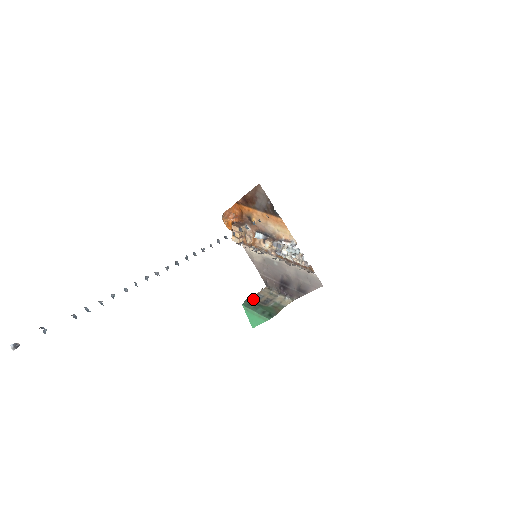
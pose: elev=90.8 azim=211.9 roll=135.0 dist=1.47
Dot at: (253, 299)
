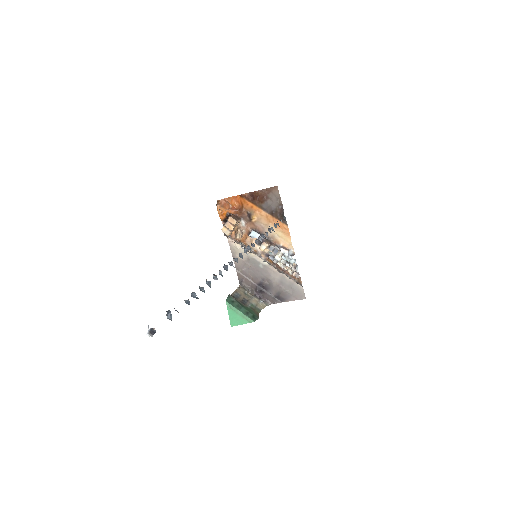
Dot at: (234, 297)
